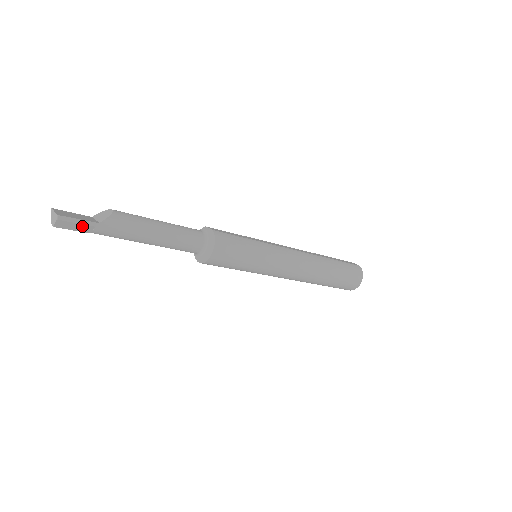
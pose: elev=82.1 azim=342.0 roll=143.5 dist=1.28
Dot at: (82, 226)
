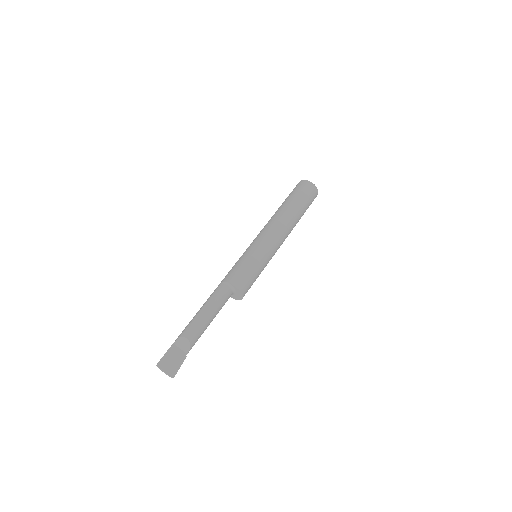
Dot at: (180, 362)
